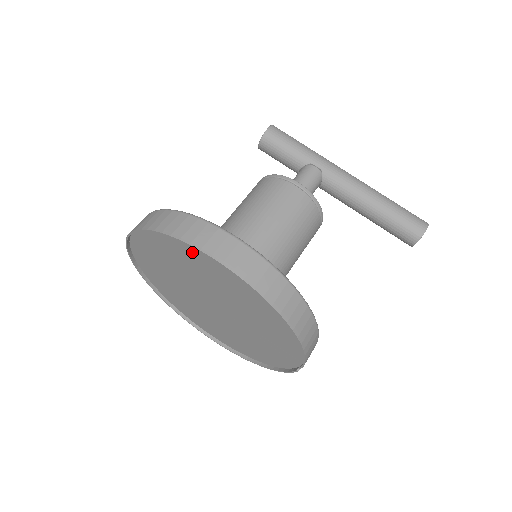
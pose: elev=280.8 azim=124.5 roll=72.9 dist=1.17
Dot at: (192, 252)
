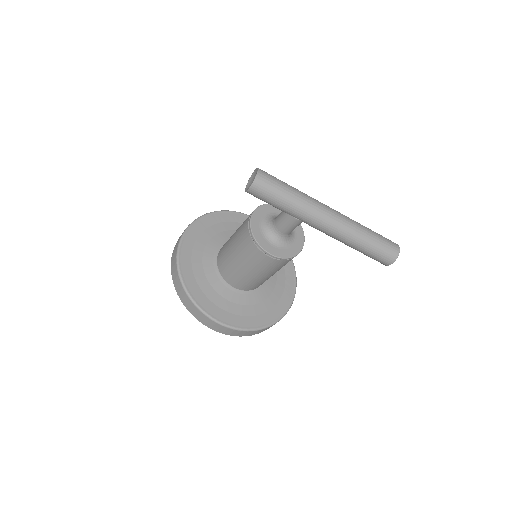
Dot at: occluded
